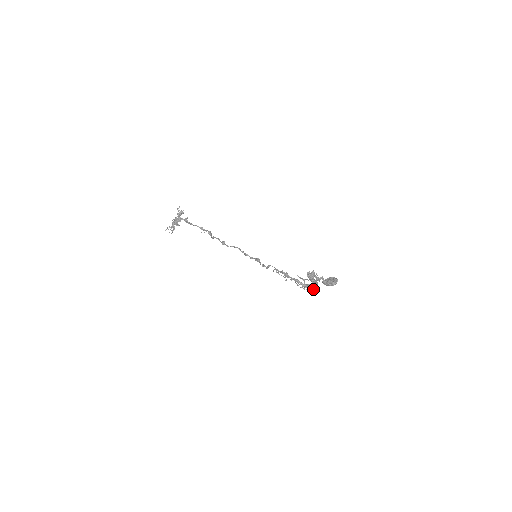
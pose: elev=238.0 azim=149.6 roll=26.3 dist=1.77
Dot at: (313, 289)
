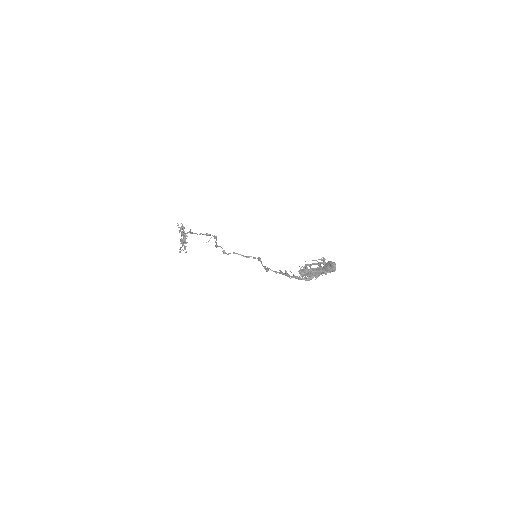
Dot at: (322, 275)
